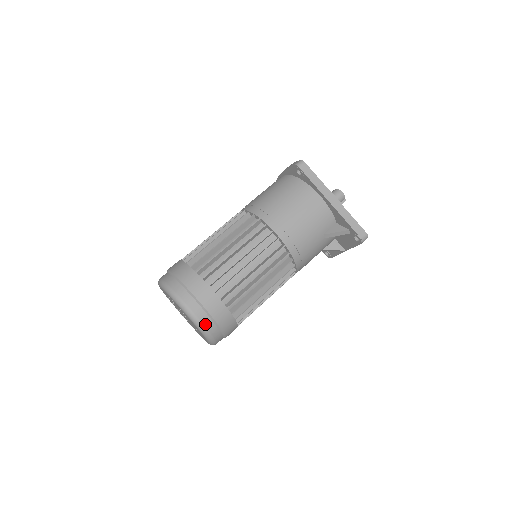
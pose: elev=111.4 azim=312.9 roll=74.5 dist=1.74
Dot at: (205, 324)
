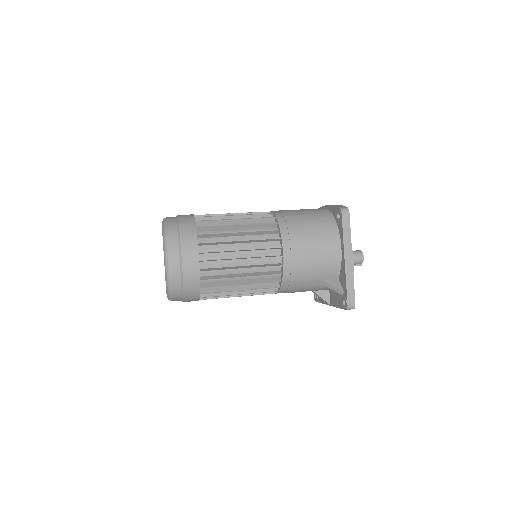
Dot at: (173, 280)
